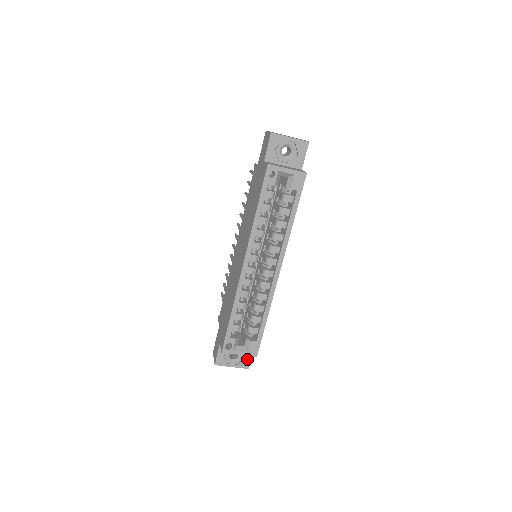
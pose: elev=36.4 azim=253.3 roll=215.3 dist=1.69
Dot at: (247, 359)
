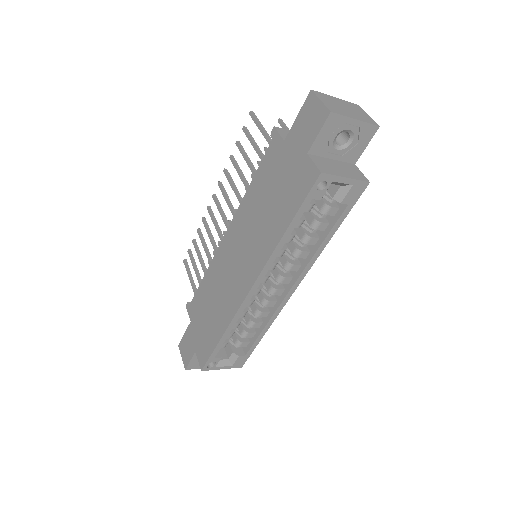
Dot at: occluded
